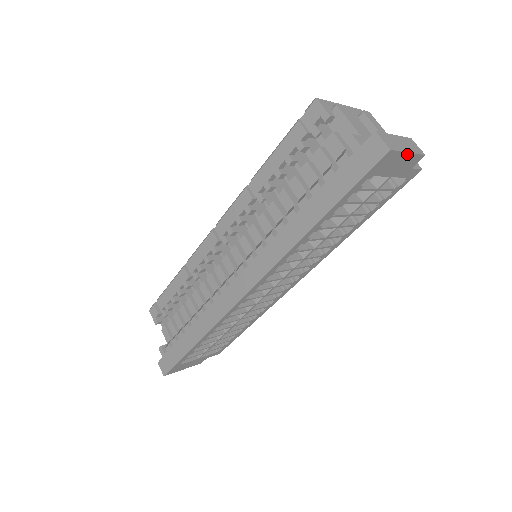
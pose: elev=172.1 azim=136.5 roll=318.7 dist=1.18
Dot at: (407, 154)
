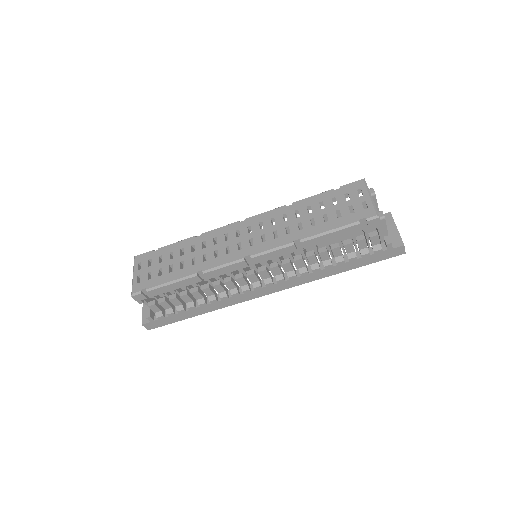
Dot at: occluded
